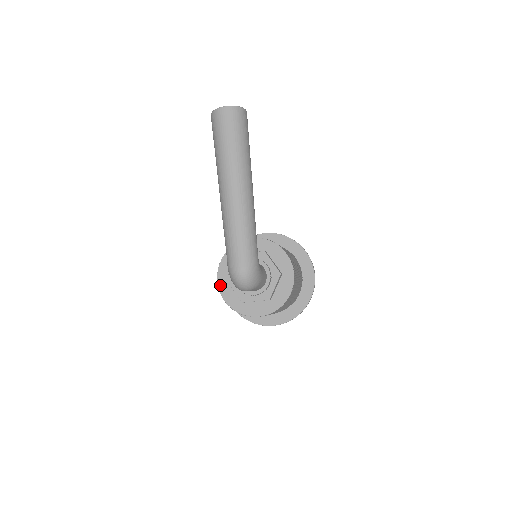
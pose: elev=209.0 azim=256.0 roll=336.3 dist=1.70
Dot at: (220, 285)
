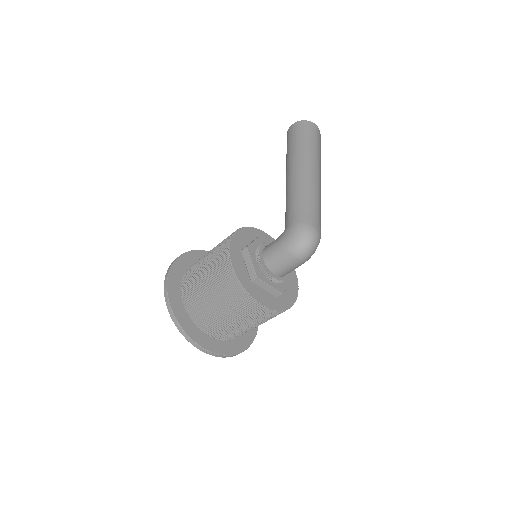
Dot at: (232, 249)
